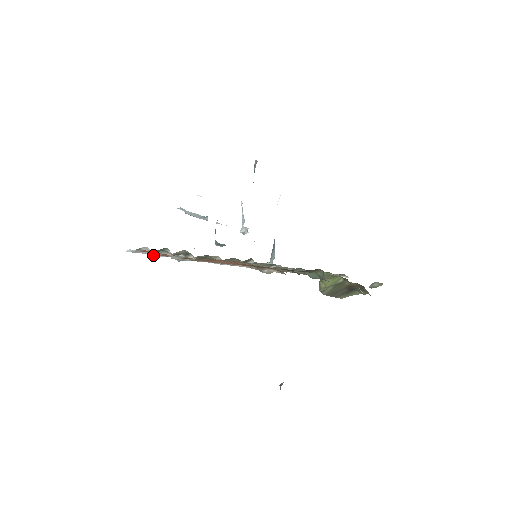
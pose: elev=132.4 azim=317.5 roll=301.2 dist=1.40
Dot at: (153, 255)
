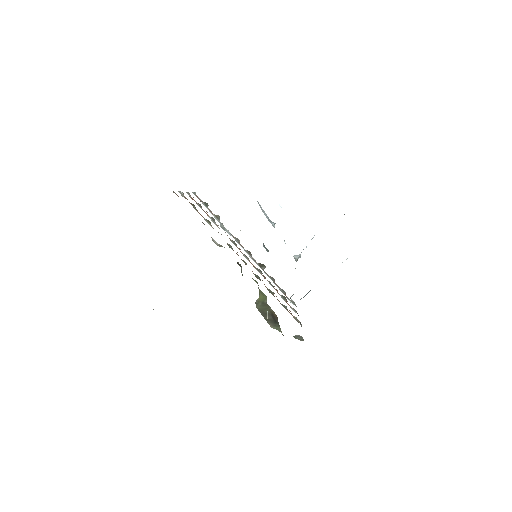
Dot at: occluded
